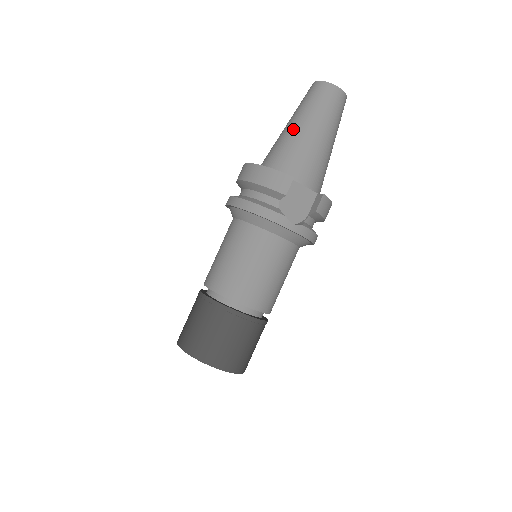
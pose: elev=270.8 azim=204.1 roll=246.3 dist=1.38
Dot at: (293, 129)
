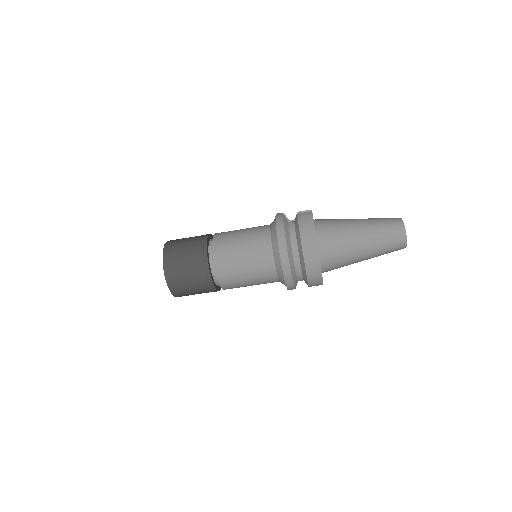
Dot at: (360, 253)
